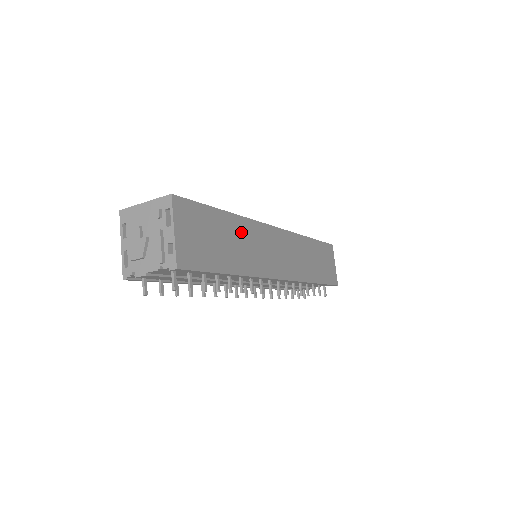
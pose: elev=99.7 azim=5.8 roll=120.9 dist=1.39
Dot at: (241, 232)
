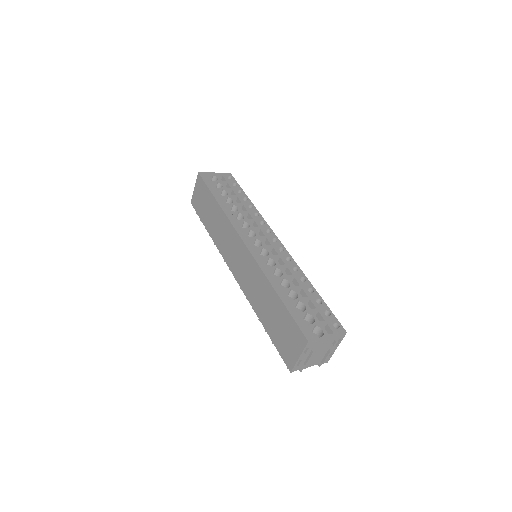
Dot at: occluded
